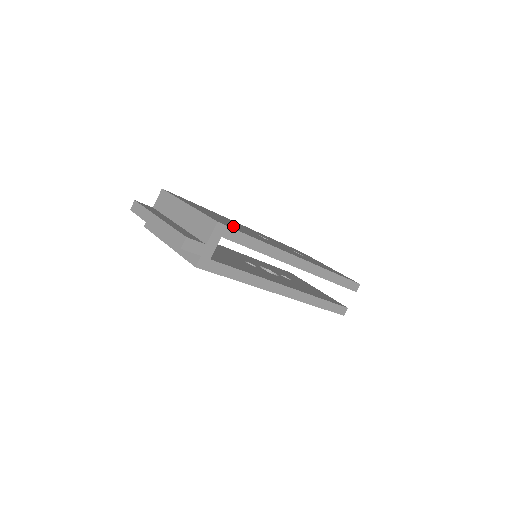
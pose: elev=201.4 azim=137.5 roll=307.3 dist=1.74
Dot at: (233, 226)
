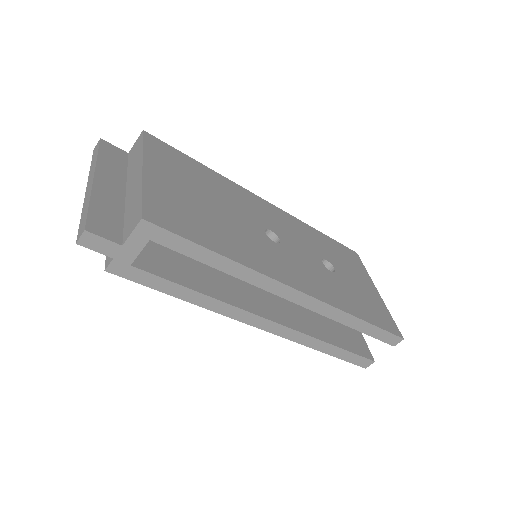
Dot at: (196, 220)
